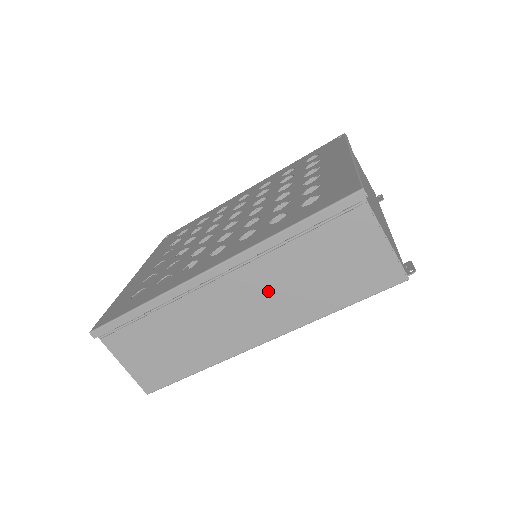
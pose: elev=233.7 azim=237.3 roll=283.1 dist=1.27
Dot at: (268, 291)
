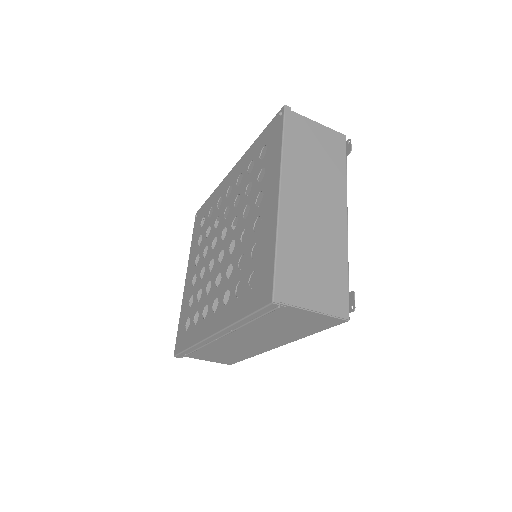
Dot at: (258, 335)
